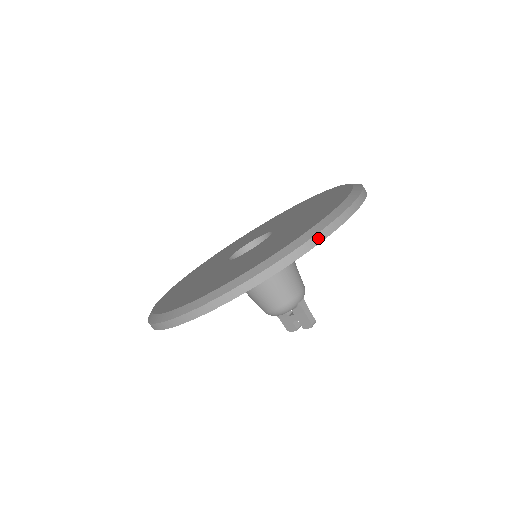
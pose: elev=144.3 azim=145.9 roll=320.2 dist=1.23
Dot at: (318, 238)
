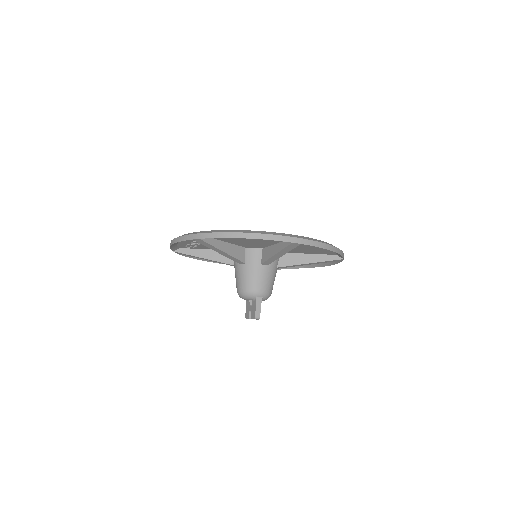
Dot at: (260, 236)
